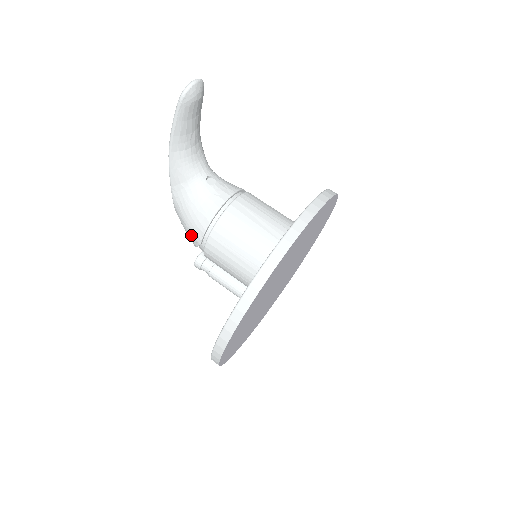
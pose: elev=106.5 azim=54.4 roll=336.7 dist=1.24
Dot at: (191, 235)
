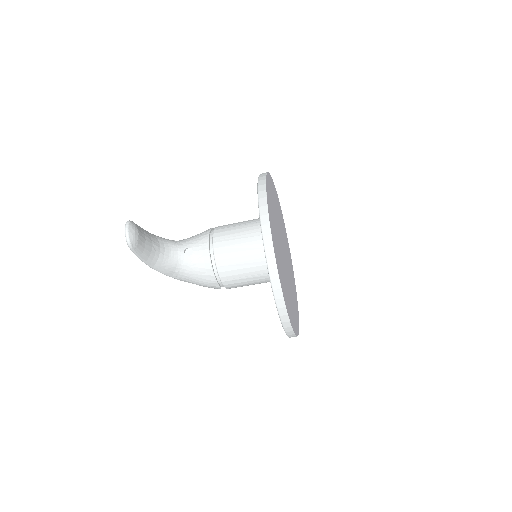
Dot at: occluded
